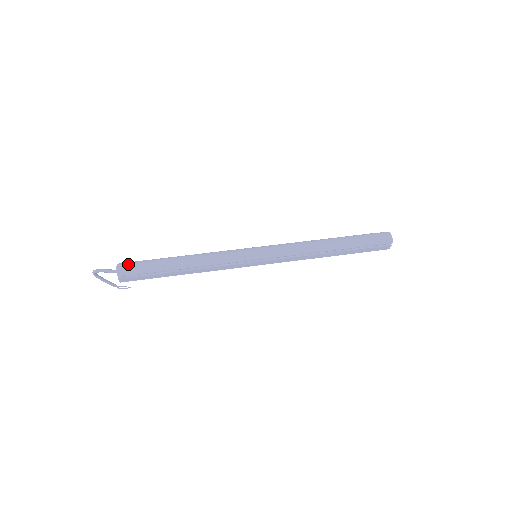
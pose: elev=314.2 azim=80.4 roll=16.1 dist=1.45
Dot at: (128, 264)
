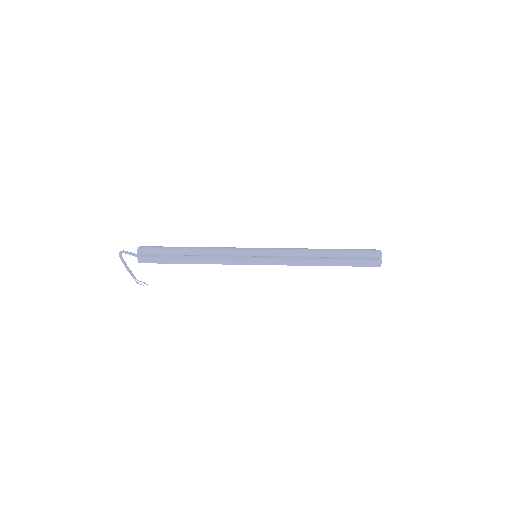
Dot at: (148, 246)
